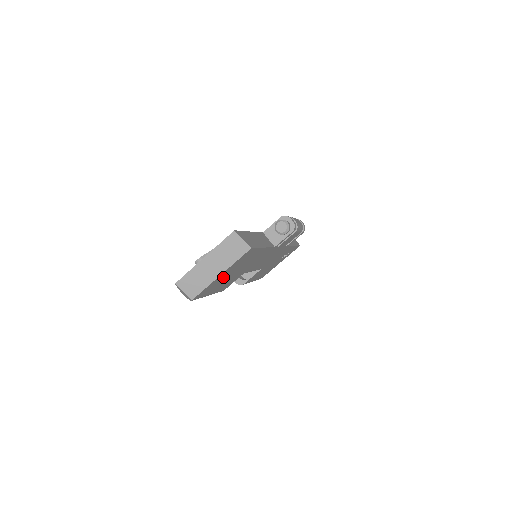
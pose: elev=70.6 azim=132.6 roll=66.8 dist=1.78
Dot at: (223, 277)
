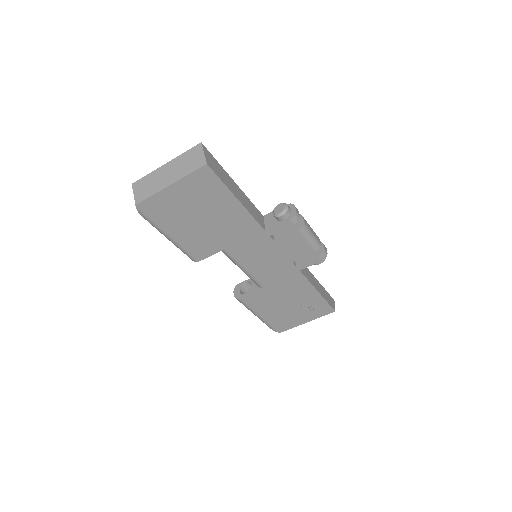
Dot at: (179, 203)
